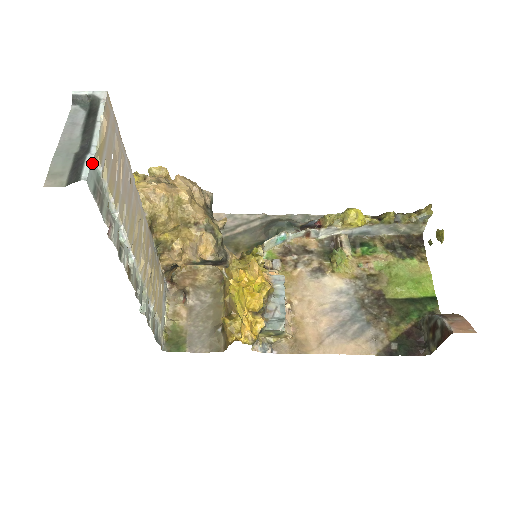
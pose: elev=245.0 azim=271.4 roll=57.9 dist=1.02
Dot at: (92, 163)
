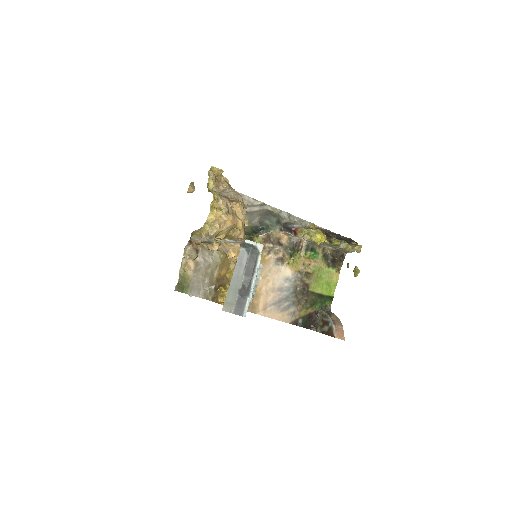
Dot at: (248, 302)
